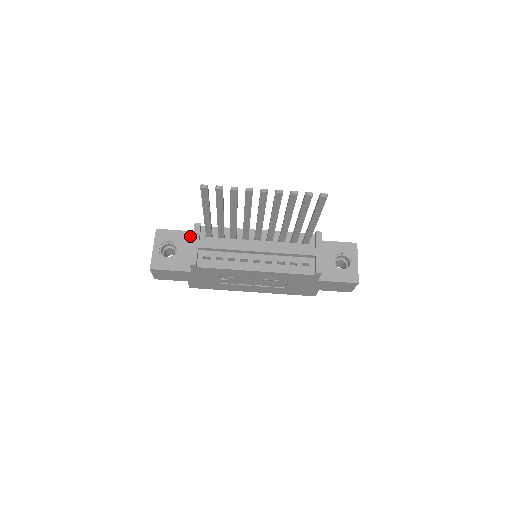
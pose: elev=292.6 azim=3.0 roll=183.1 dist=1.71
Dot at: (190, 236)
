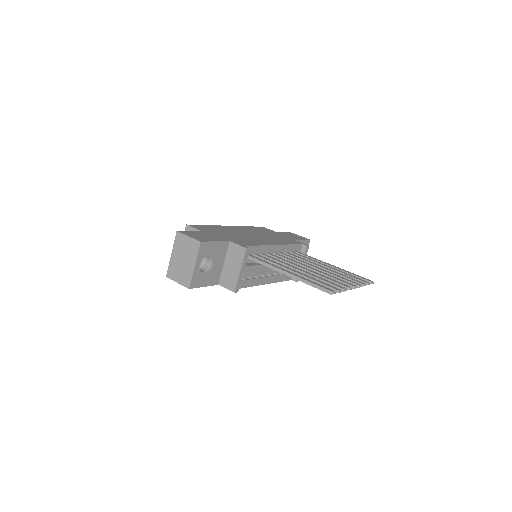
Dot at: (225, 247)
